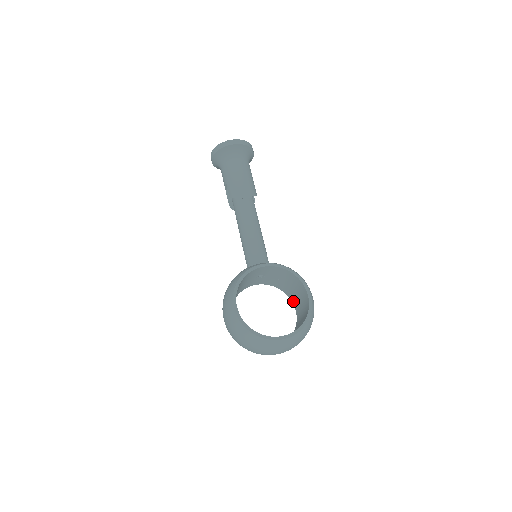
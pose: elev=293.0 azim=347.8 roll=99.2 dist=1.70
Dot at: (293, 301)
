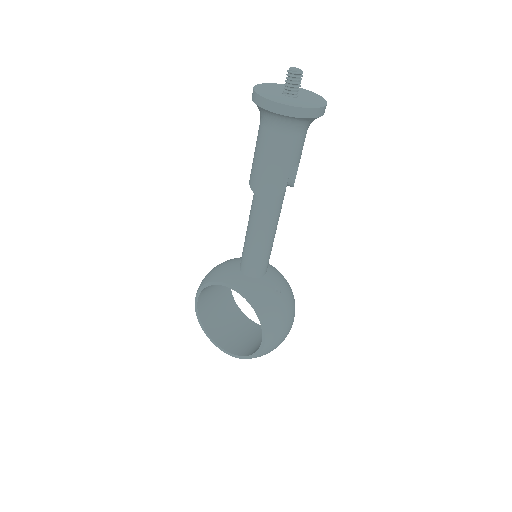
Dot at: occluded
